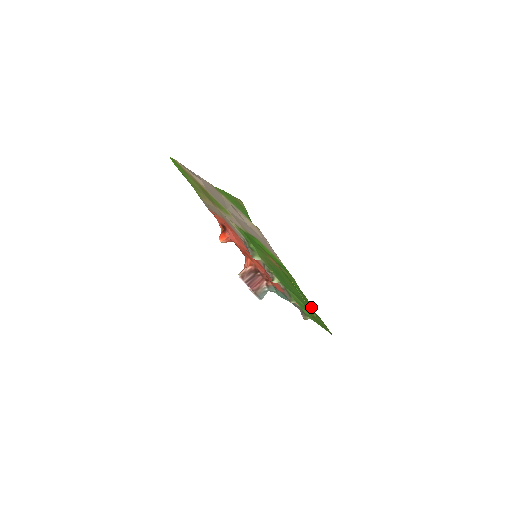
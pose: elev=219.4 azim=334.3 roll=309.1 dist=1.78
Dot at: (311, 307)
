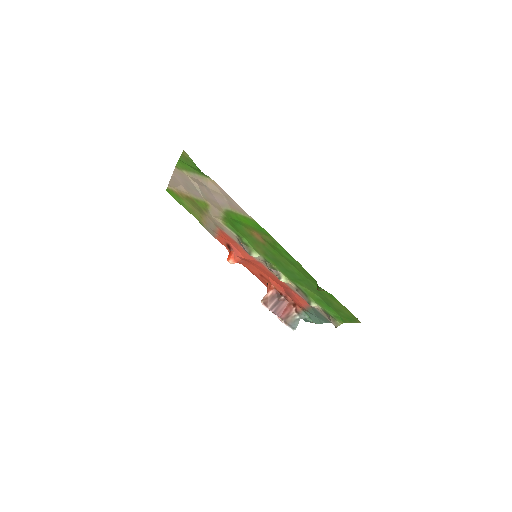
Dot at: (313, 280)
